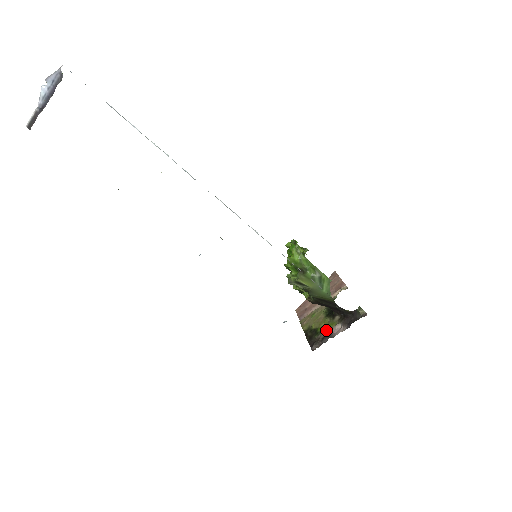
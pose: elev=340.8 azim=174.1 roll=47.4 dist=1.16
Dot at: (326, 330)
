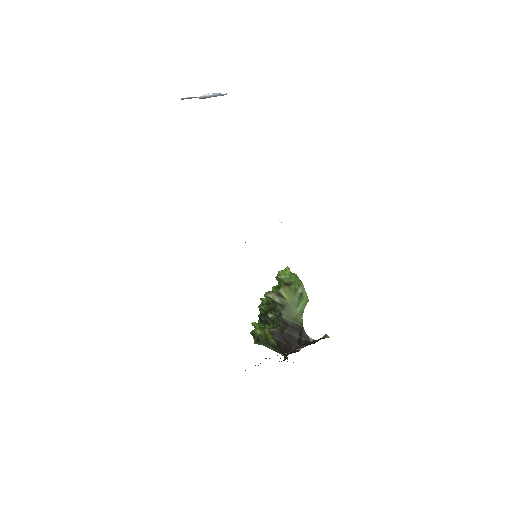
Dot at: (281, 354)
